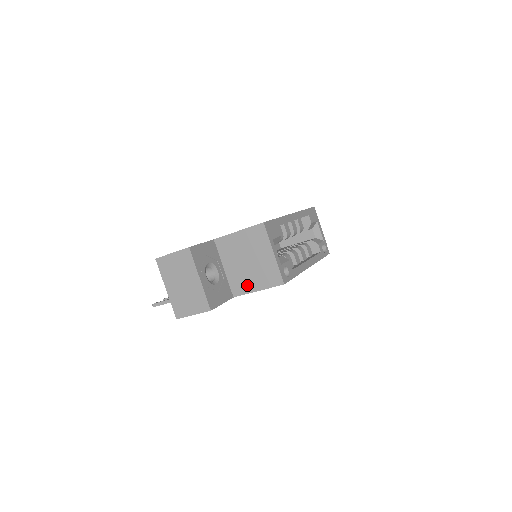
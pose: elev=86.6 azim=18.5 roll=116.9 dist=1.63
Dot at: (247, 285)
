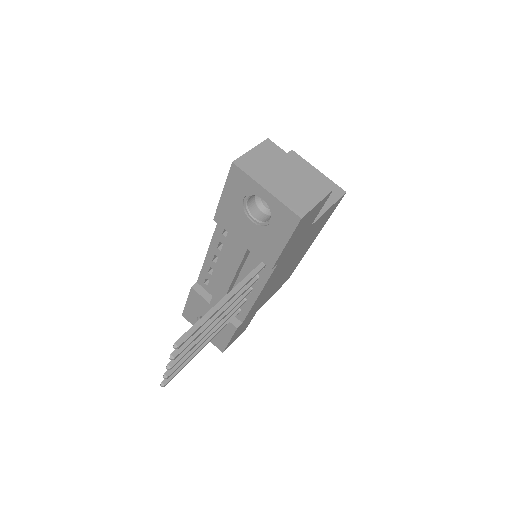
Dot at: occluded
